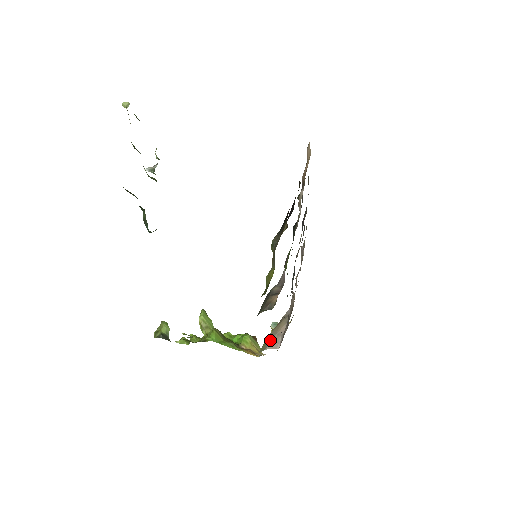
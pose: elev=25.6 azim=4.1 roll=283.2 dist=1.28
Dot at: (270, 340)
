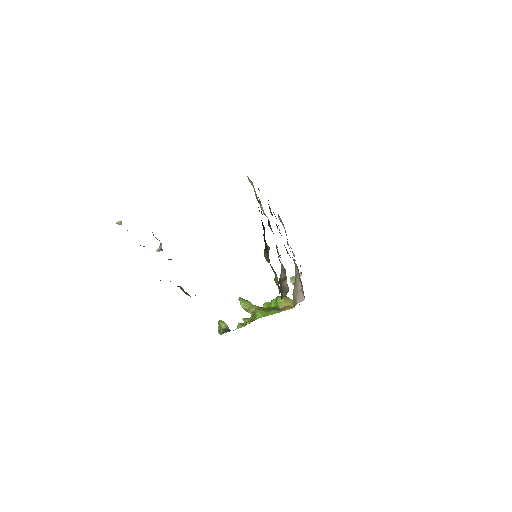
Dot at: (296, 297)
